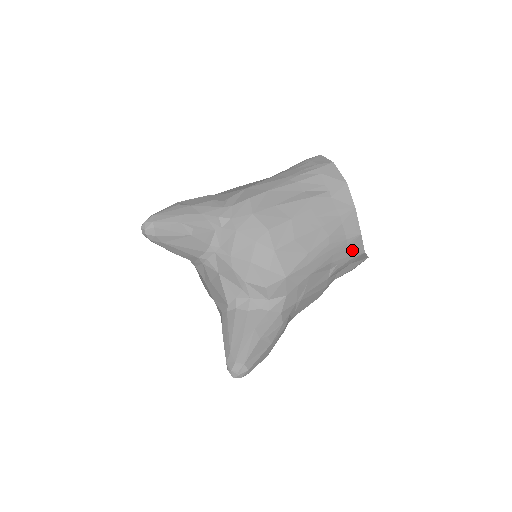
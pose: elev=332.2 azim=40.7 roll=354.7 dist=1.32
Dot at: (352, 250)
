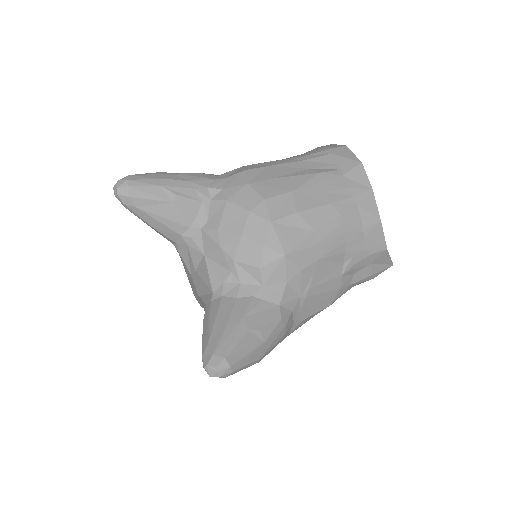
Dot at: (371, 242)
